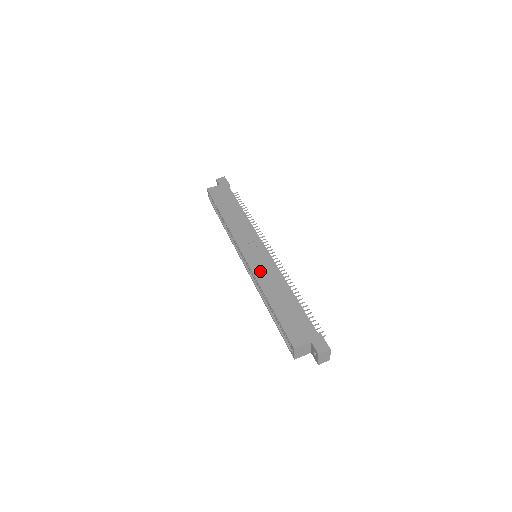
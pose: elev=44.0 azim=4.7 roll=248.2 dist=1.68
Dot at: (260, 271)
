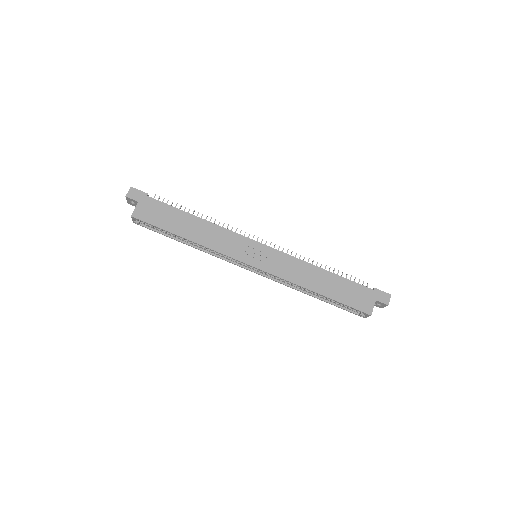
Dot at: (284, 271)
